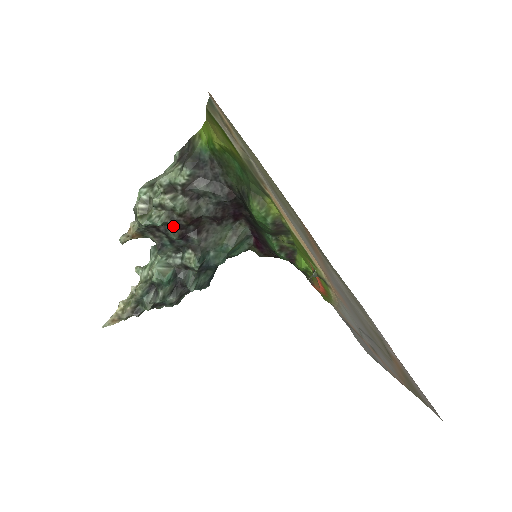
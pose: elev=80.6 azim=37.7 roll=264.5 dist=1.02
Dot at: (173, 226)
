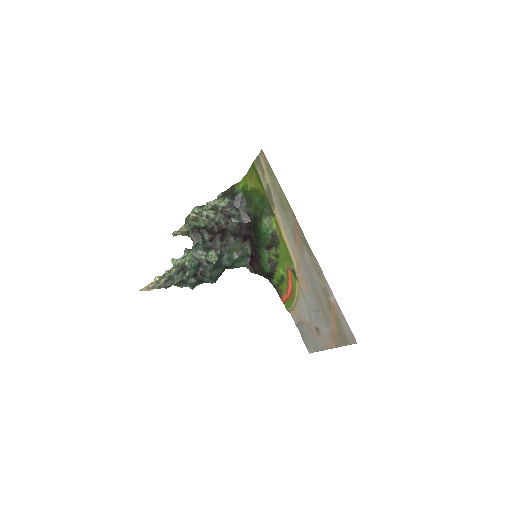
Dot at: (209, 231)
